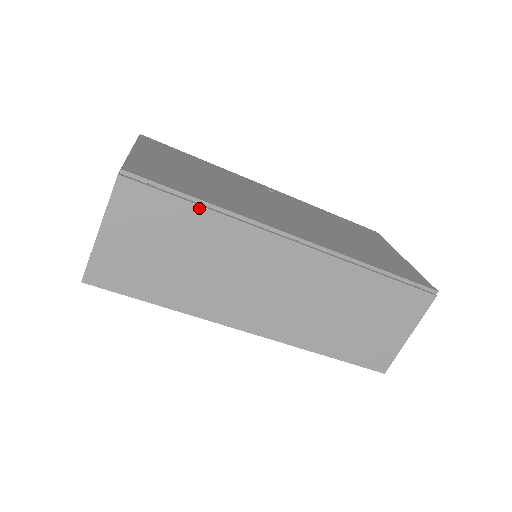
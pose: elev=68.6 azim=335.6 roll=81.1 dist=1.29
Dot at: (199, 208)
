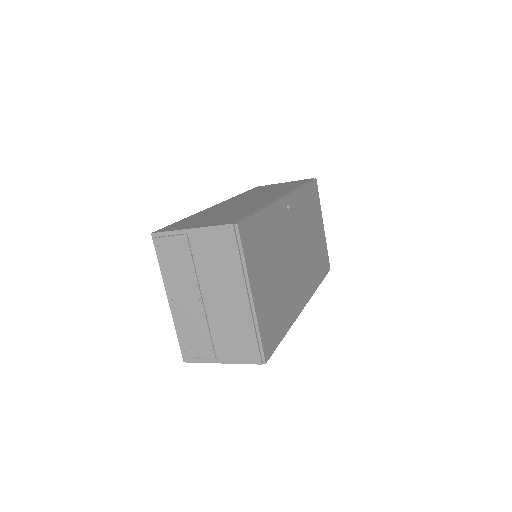
Dot at: occluded
